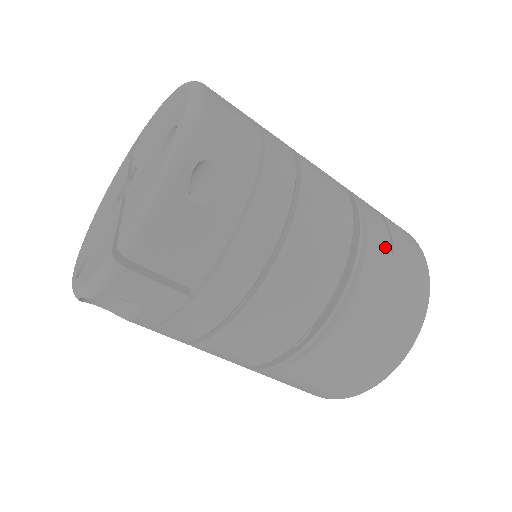
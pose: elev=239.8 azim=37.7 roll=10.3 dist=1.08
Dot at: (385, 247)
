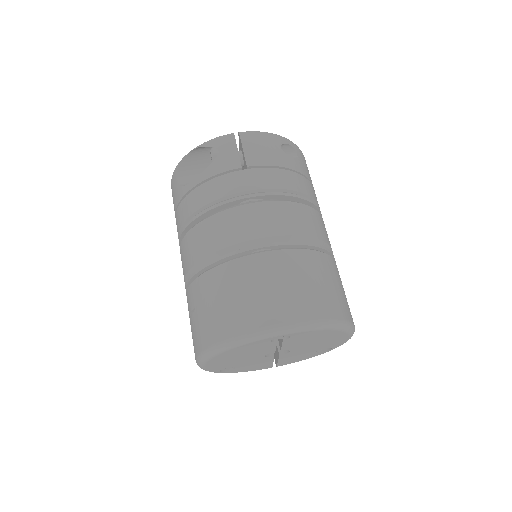
Dot at: (338, 275)
